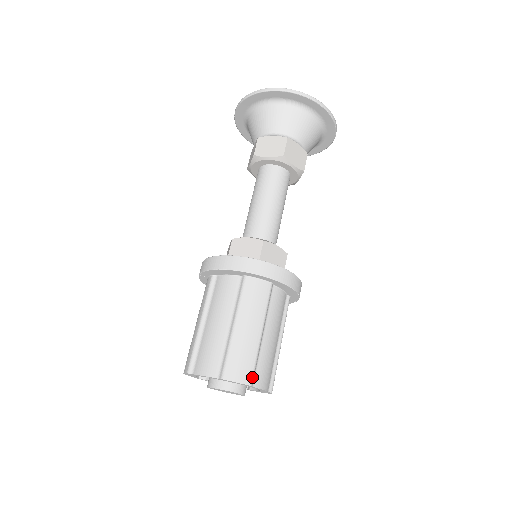
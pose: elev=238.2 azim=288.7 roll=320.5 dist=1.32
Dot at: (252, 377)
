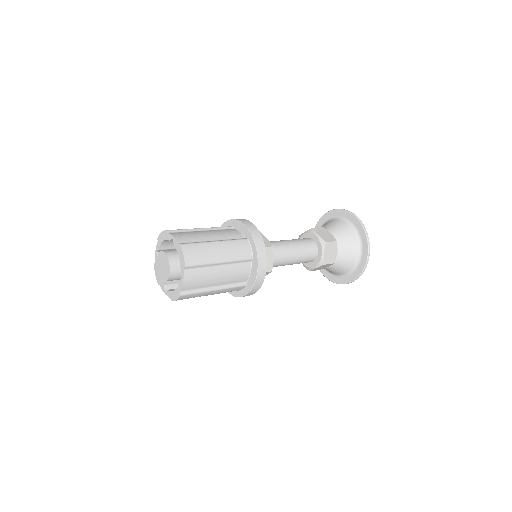
Dot at: (191, 265)
